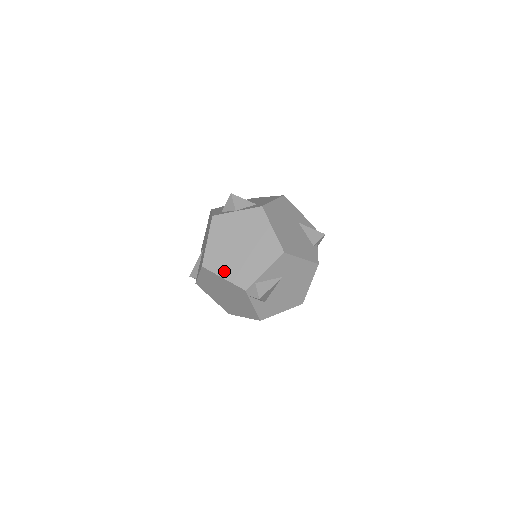
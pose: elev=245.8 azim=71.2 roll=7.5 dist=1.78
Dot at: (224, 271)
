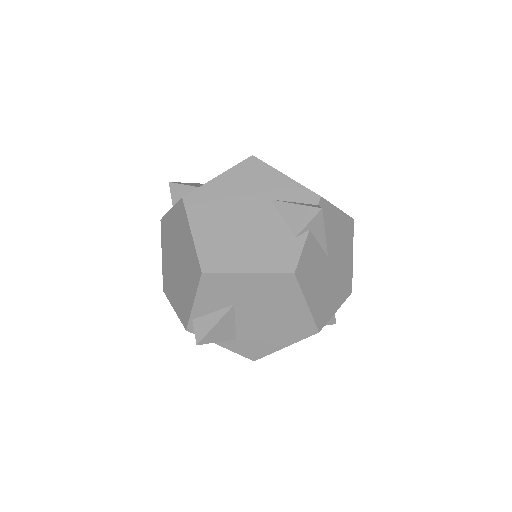
Dot at: (173, 299)
